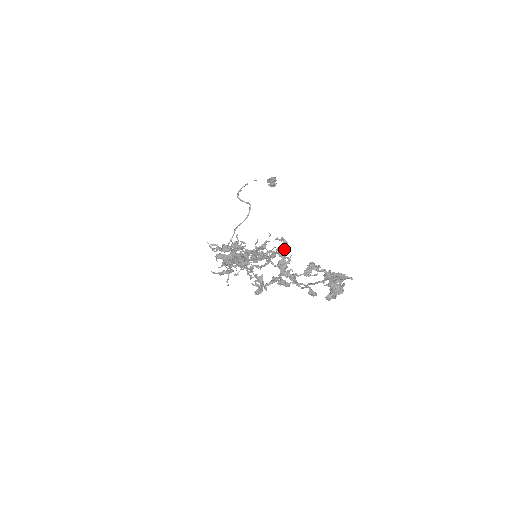
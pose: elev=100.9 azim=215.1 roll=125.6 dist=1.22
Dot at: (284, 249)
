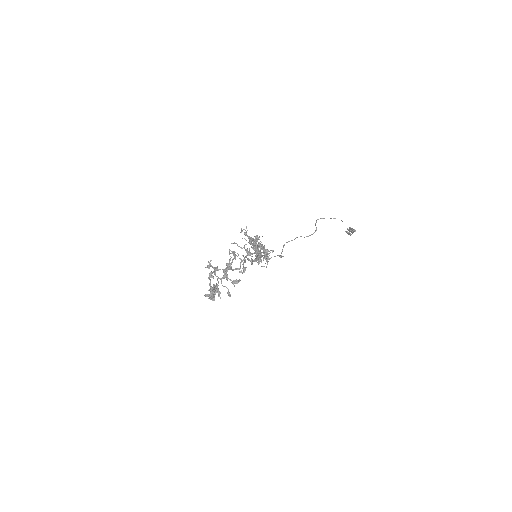
Dot at: (232, 259)
